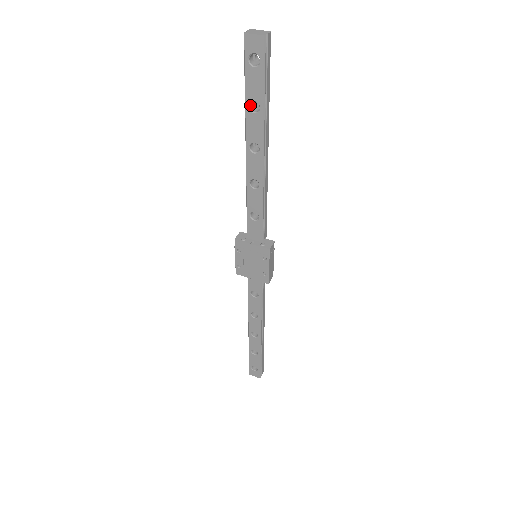
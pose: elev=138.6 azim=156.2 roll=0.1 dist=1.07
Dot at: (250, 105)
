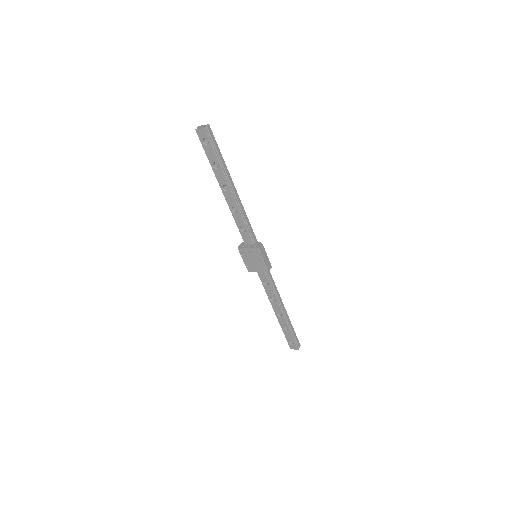
Dot at: (214, 165)
